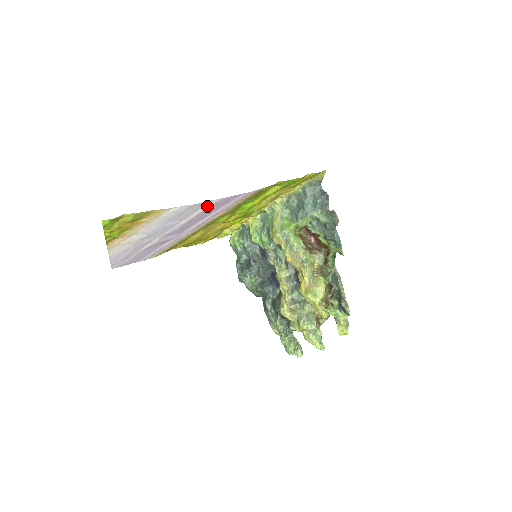
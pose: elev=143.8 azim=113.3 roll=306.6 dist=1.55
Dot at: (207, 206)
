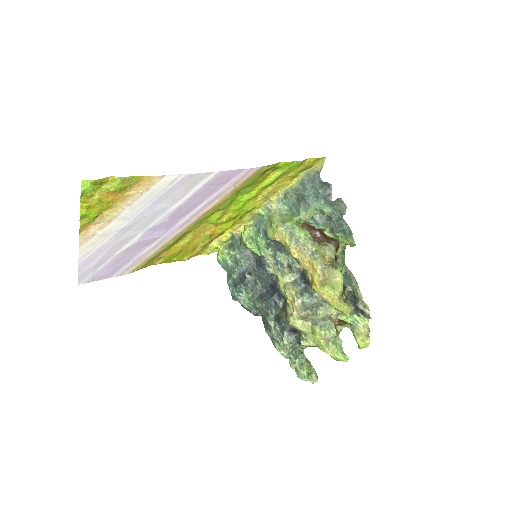
Dot at: (204, 182)
